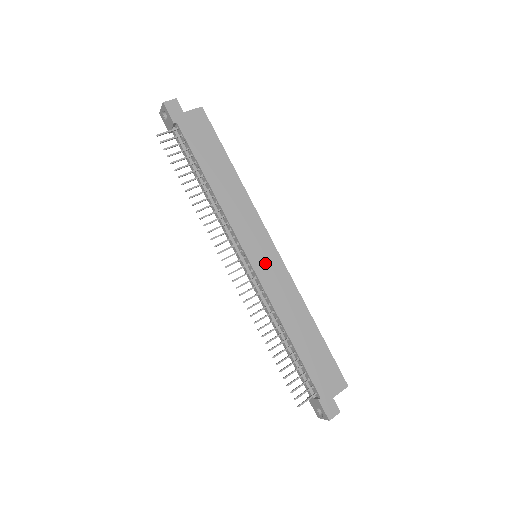
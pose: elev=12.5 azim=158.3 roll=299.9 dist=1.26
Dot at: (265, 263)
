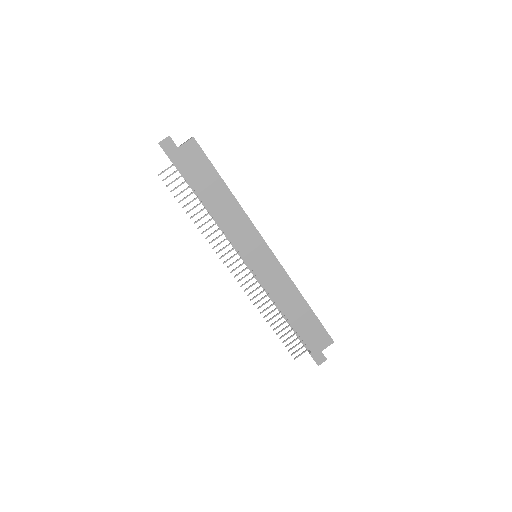
Dot at: (262, 264)
